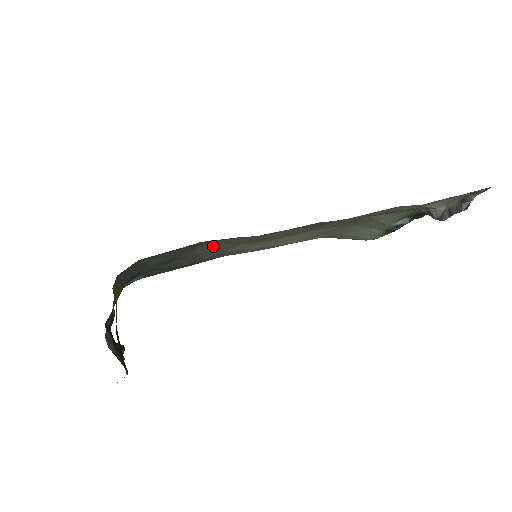
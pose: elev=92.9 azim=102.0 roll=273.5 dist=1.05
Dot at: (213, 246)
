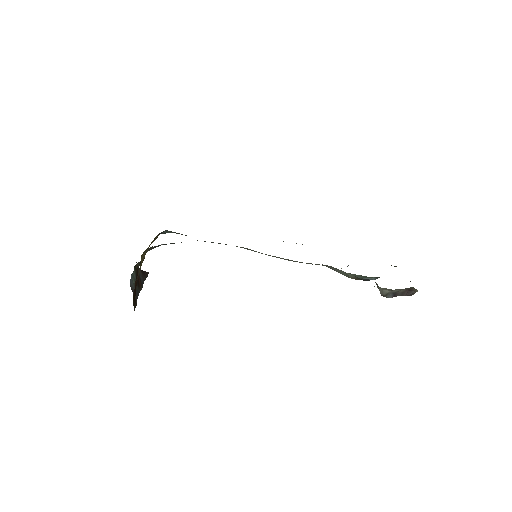
Dot at: occluded
